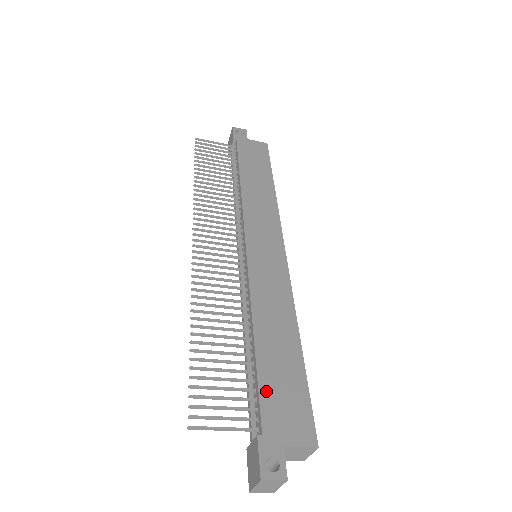
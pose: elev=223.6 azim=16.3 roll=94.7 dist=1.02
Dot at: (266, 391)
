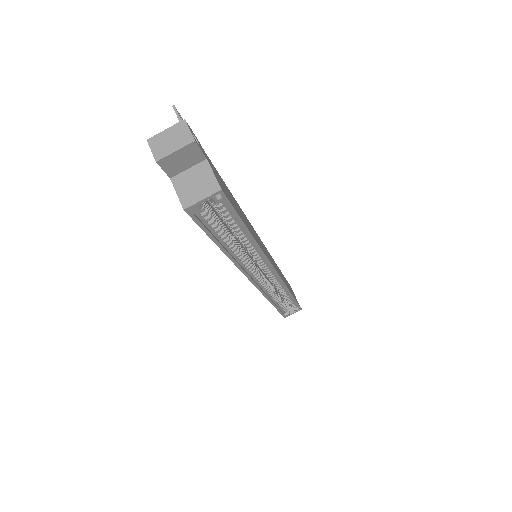
Dot at: occluded
